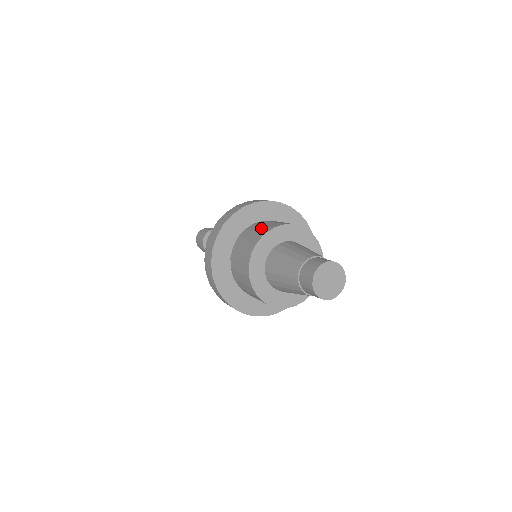
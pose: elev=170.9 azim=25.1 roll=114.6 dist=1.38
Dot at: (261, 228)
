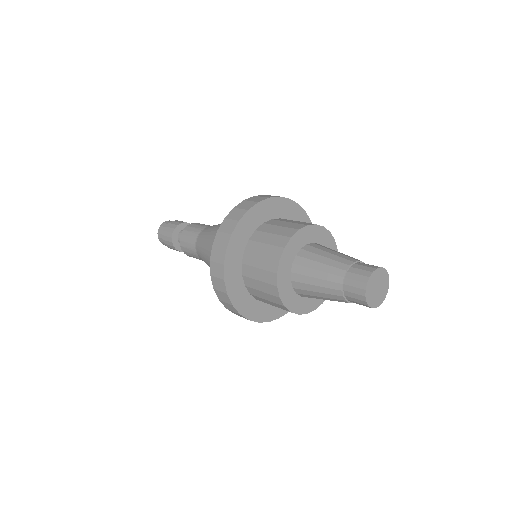
Dot at: (297, 221)
